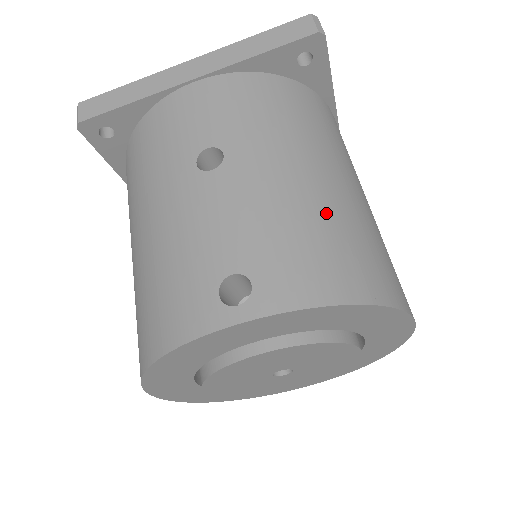
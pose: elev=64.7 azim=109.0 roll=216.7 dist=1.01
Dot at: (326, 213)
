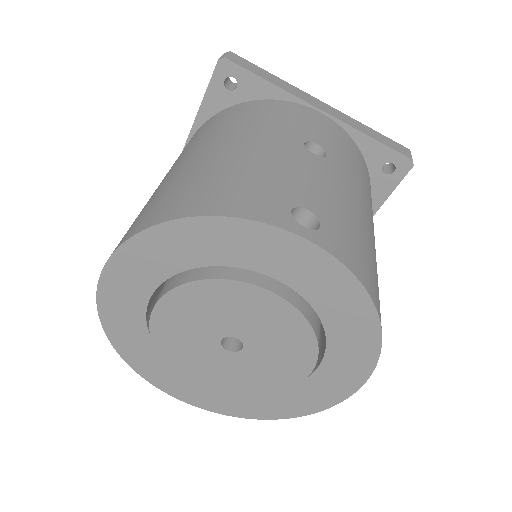
Dot at: (371, 245)
